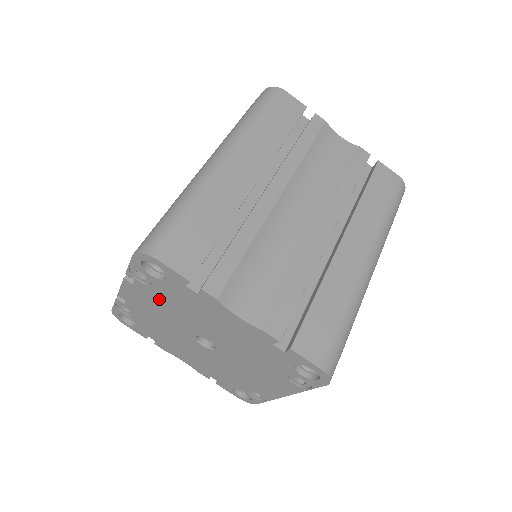
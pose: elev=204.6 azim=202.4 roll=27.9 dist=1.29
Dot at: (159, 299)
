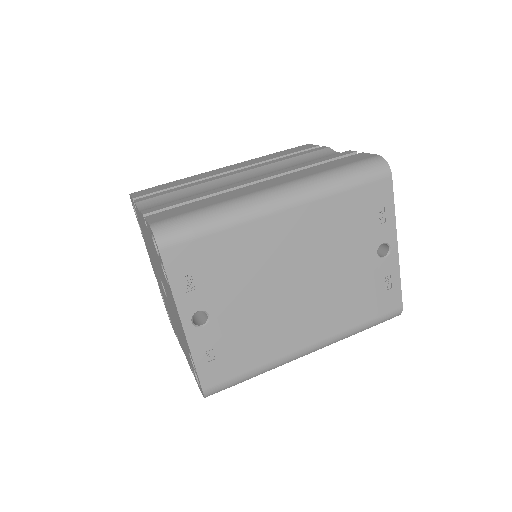
Dot at: (148, 249)
